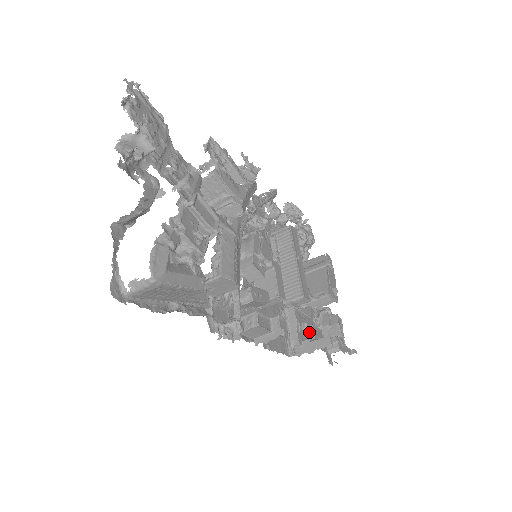
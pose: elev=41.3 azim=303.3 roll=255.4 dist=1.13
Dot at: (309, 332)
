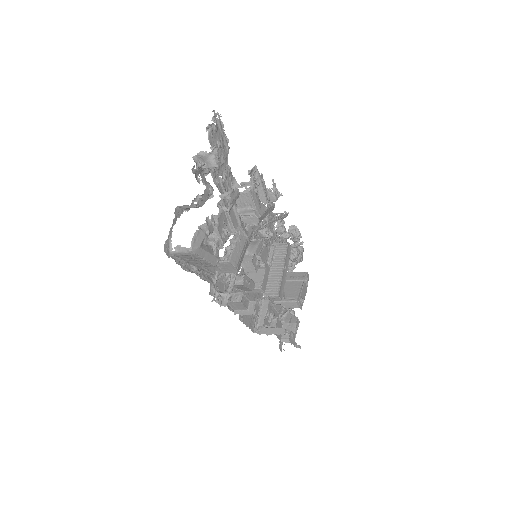
Dot at: (273, 321)
